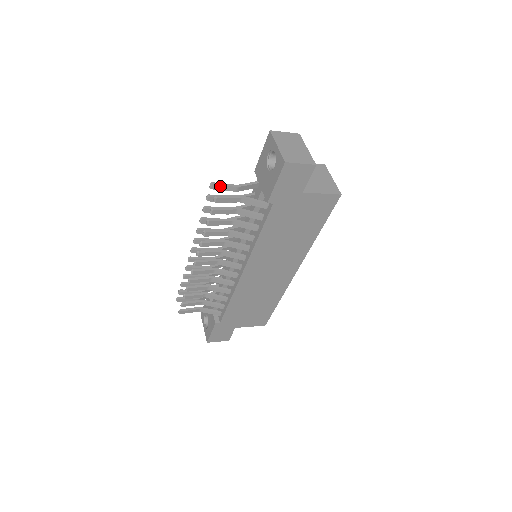
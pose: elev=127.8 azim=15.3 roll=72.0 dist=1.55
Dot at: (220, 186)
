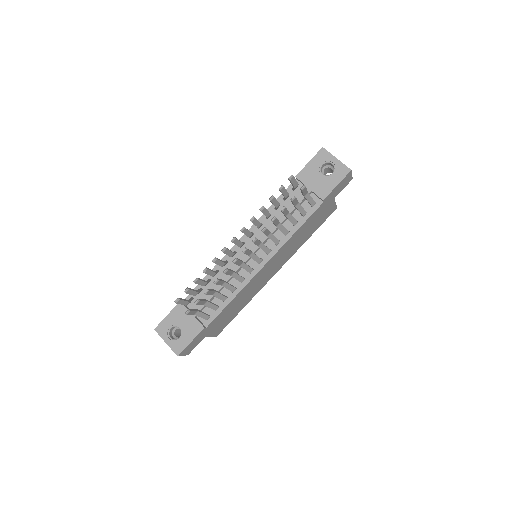
Dot at: (294, 179)
